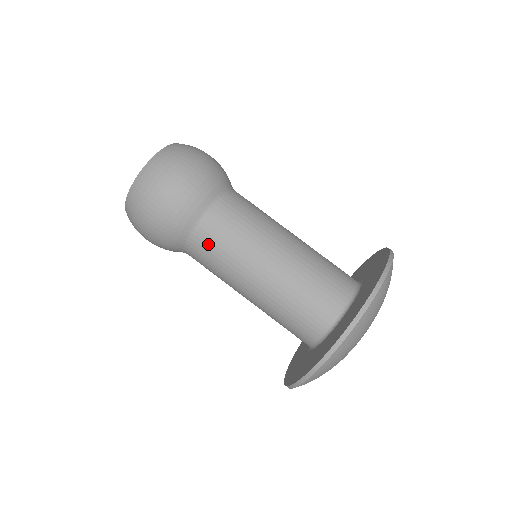
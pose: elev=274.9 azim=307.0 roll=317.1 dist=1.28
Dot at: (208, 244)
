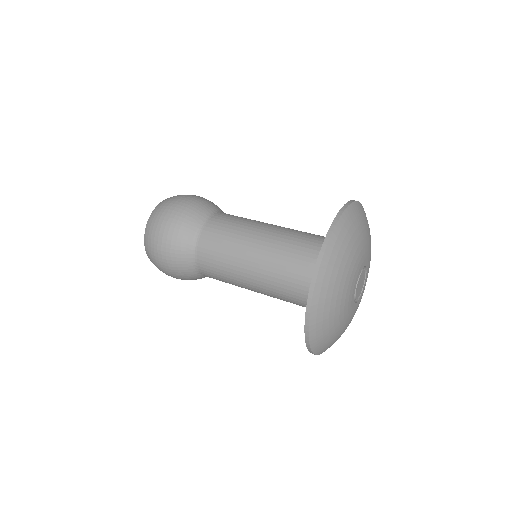
Dot at: (211, 240)
